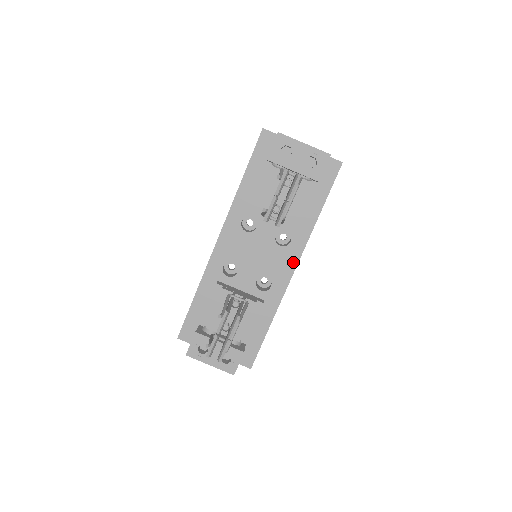
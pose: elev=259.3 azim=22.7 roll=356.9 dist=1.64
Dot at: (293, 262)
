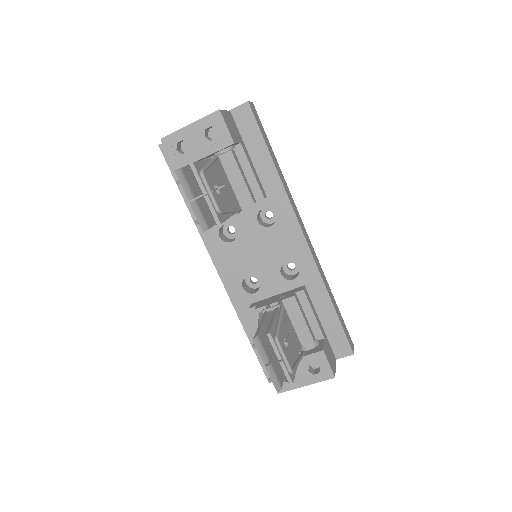
Dot at: (295, 229)
